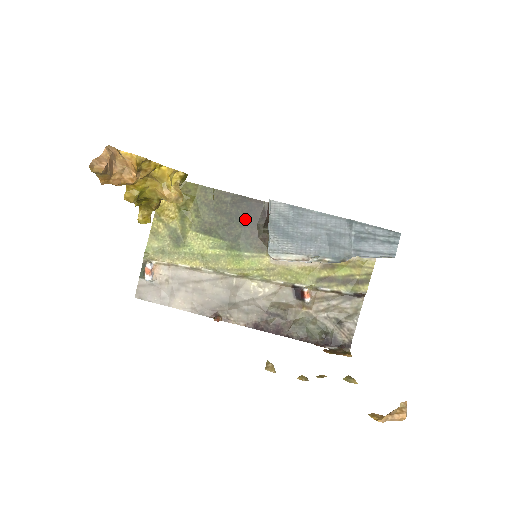
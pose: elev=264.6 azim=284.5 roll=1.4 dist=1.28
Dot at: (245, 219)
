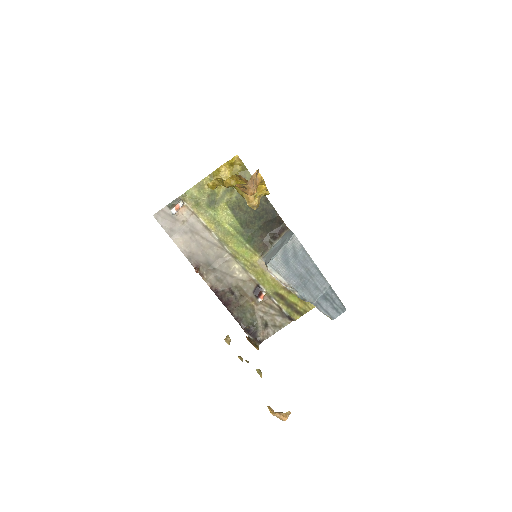
Dot at: (264, 224)
